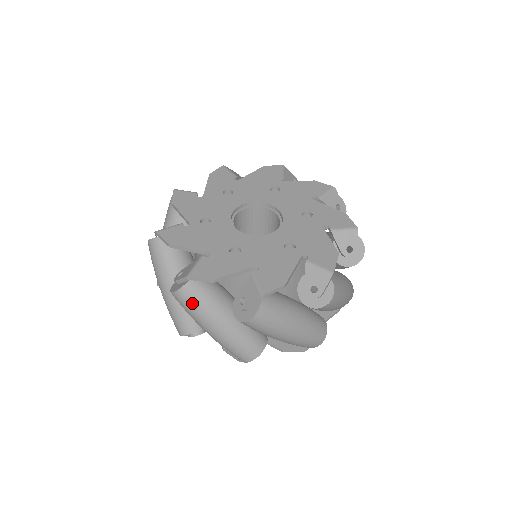
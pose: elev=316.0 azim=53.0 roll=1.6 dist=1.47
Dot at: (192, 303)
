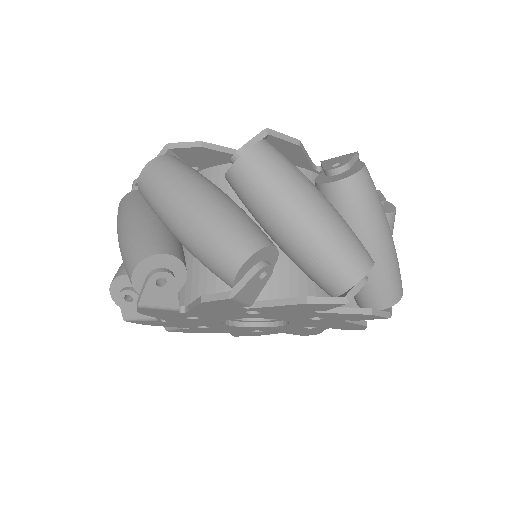
Dot at: (122, 205)
